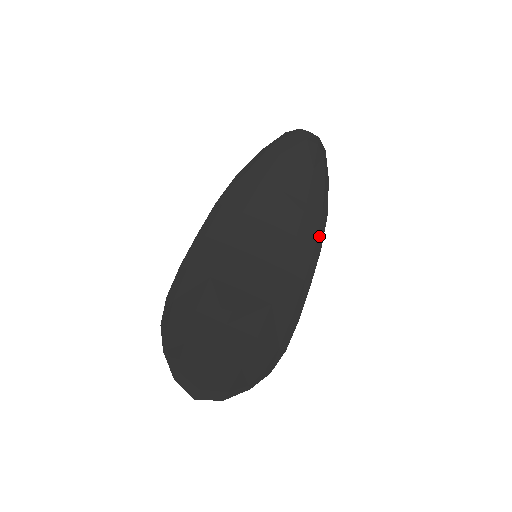
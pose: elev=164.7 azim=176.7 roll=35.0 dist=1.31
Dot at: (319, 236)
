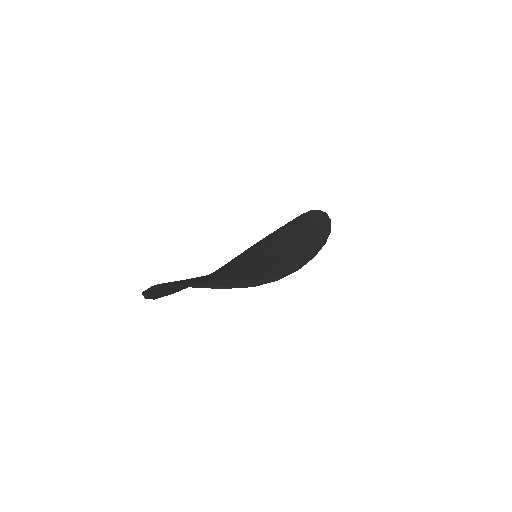
Dot at: (322, 239)
